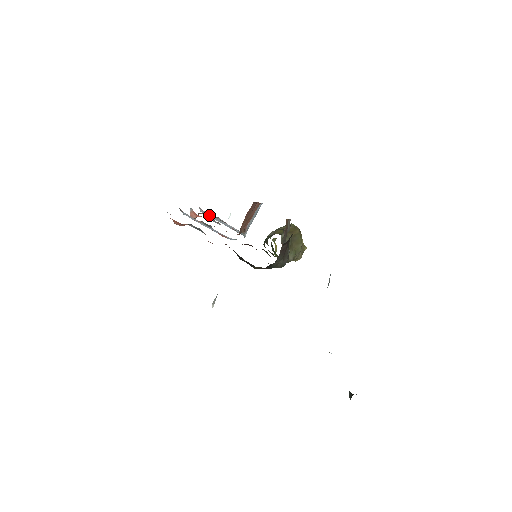
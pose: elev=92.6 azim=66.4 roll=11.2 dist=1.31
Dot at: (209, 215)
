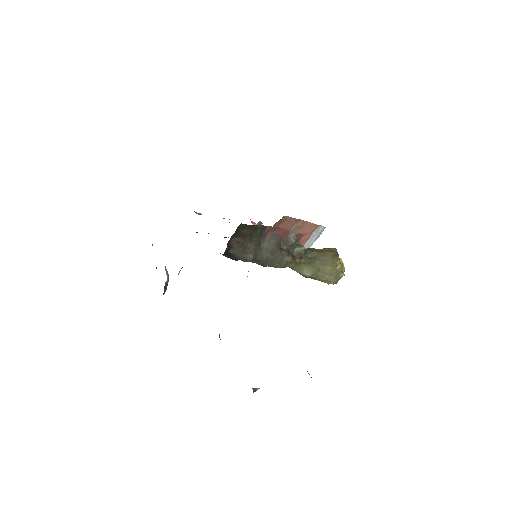
Dot at: occluded
